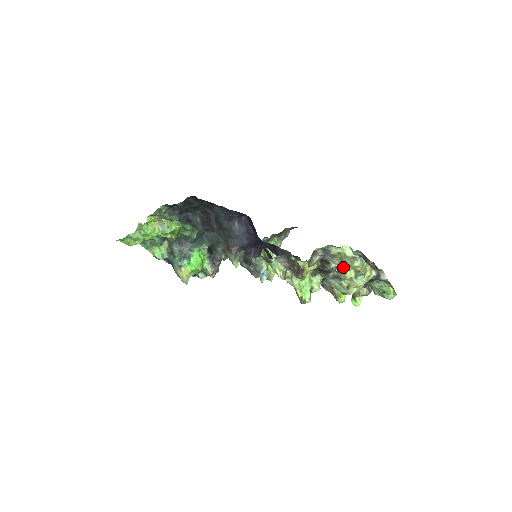
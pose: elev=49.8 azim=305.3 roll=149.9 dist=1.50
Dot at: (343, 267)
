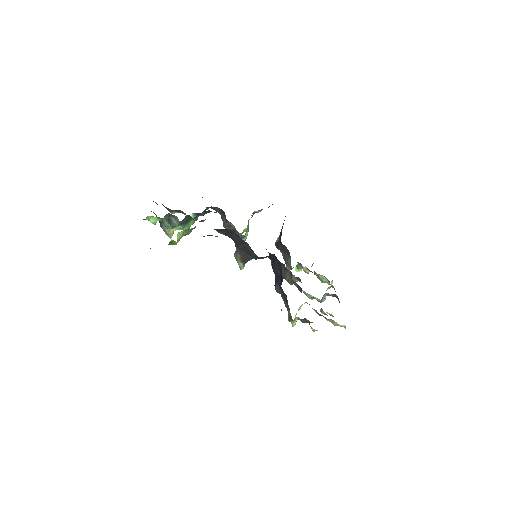
Dot at: occluded
